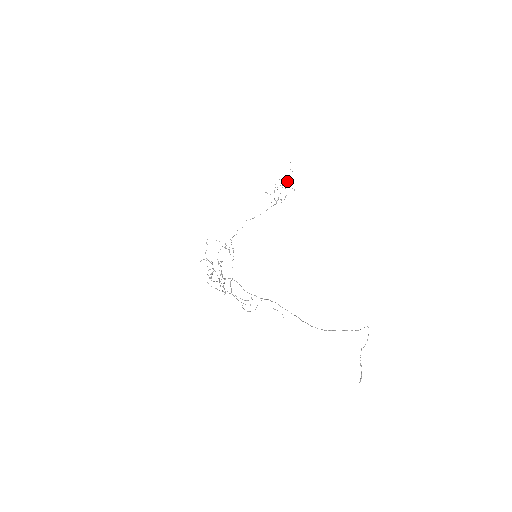
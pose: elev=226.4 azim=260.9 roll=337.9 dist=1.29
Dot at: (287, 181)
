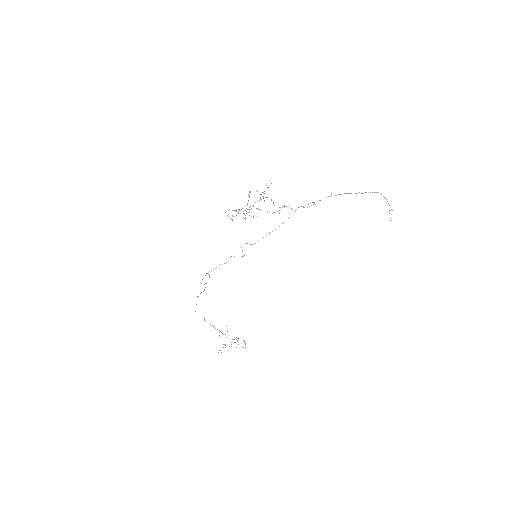
Dot at: occluded
